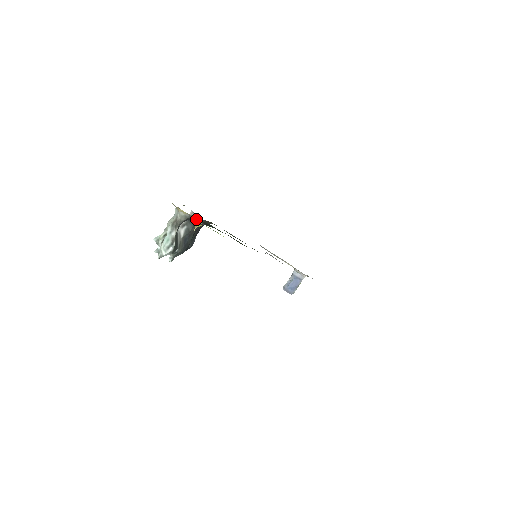
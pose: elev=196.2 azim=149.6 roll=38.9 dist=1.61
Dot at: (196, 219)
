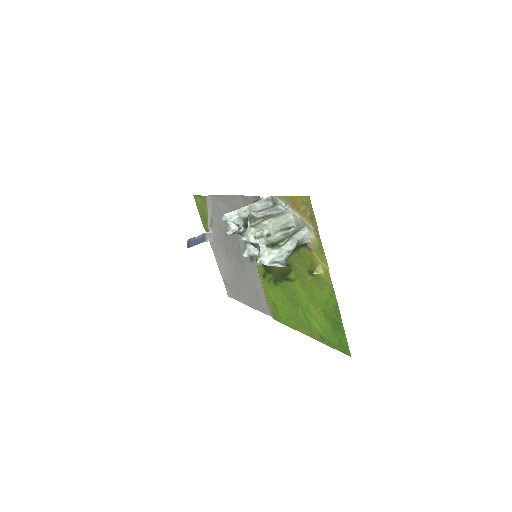
Dot at: occluded
